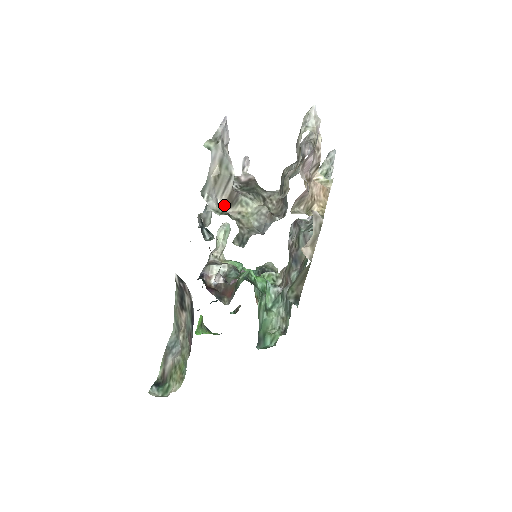
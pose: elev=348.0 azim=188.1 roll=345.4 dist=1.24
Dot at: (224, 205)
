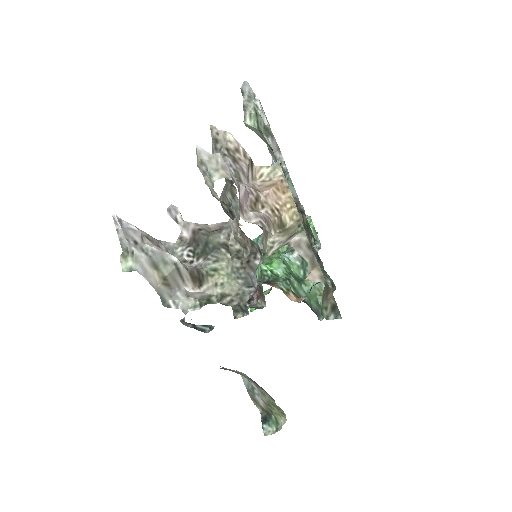
Dot at: (194, 287)
